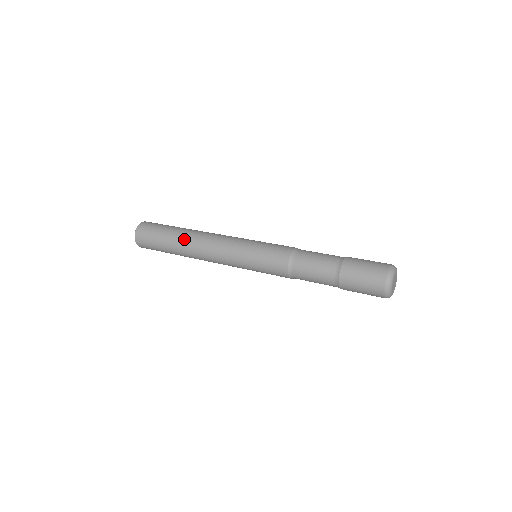
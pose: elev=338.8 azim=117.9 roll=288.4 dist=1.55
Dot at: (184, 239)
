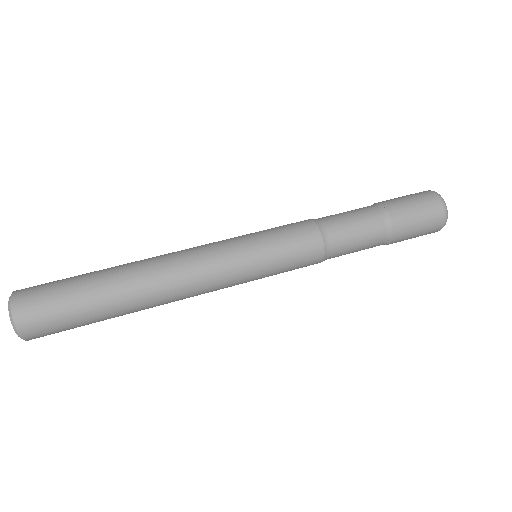
Dot at: (133, 287)
